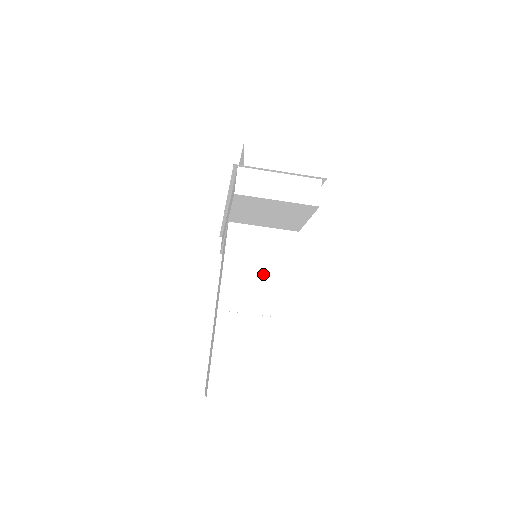
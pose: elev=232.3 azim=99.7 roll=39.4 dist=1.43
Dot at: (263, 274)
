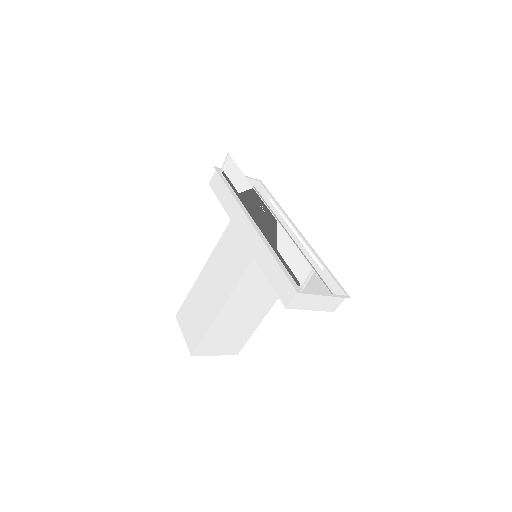
Dot at: (261, 291)
